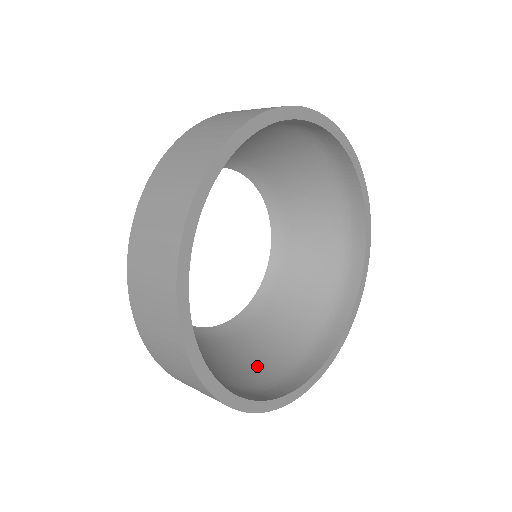
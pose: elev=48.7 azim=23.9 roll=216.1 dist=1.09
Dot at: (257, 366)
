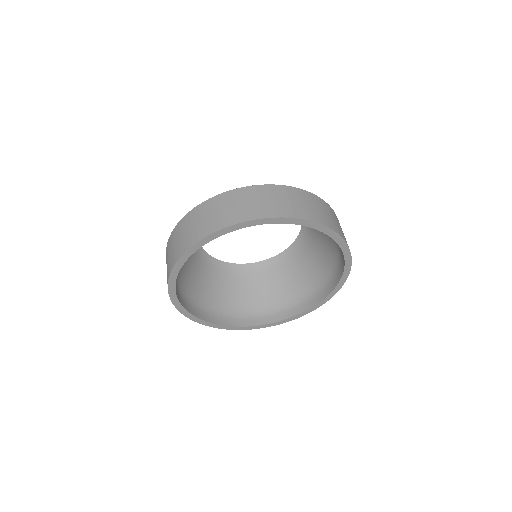
Dot at: (267, 297)
